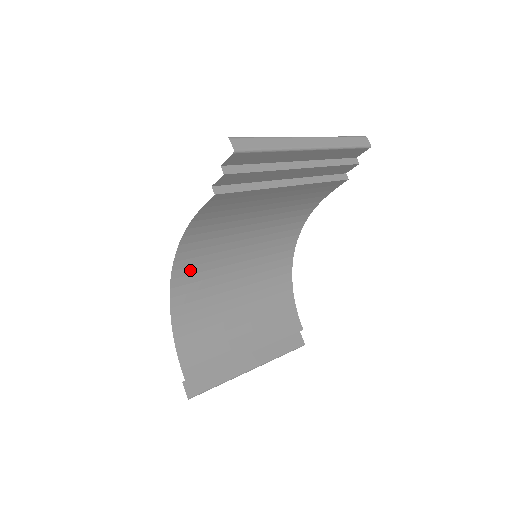
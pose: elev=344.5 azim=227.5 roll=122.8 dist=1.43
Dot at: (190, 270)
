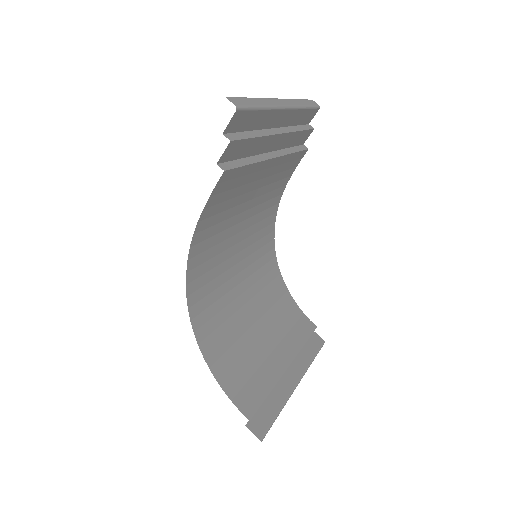
Dot at: (201, 292)
